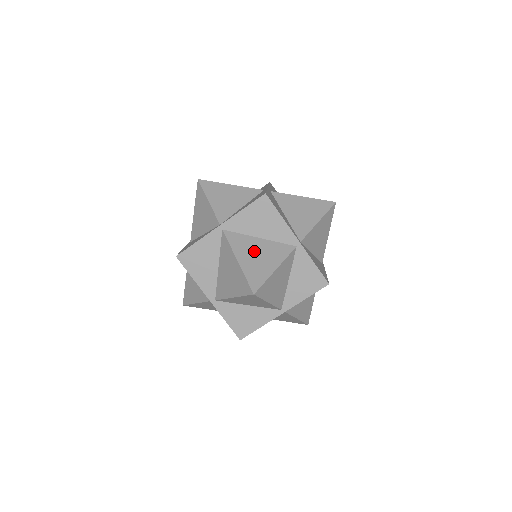
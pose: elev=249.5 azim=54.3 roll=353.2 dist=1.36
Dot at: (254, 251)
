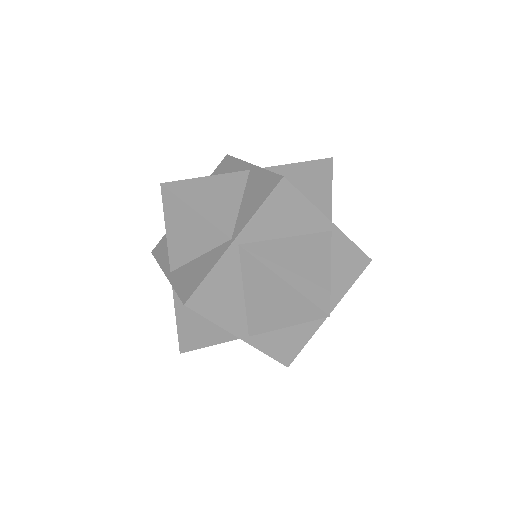
Dot at: occluded
